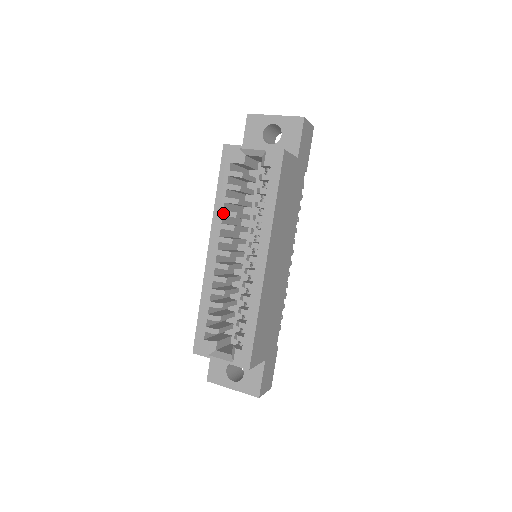
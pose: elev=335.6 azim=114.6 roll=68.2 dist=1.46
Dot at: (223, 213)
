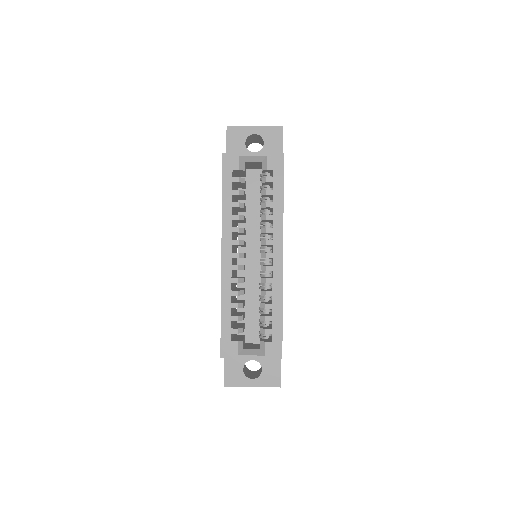
Dot at: (232, 217)
